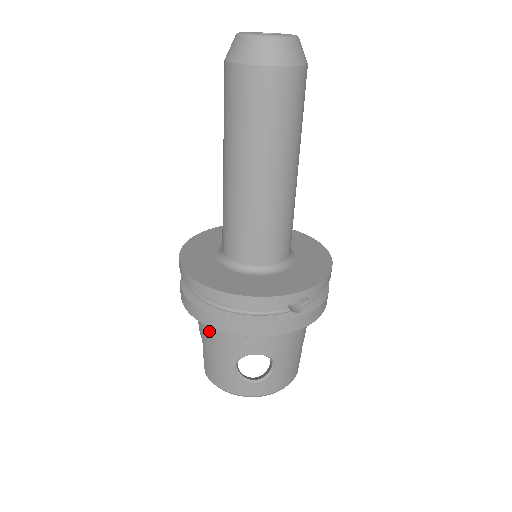
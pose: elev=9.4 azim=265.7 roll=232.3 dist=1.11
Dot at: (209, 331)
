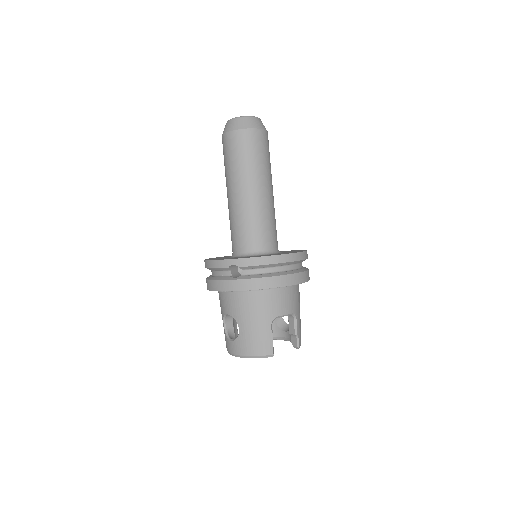
Dot at: occluded
